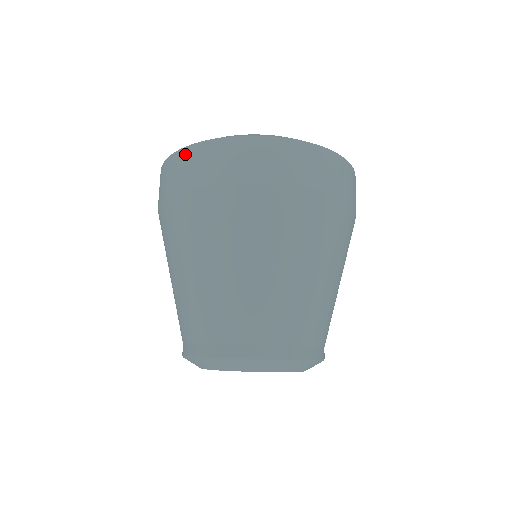
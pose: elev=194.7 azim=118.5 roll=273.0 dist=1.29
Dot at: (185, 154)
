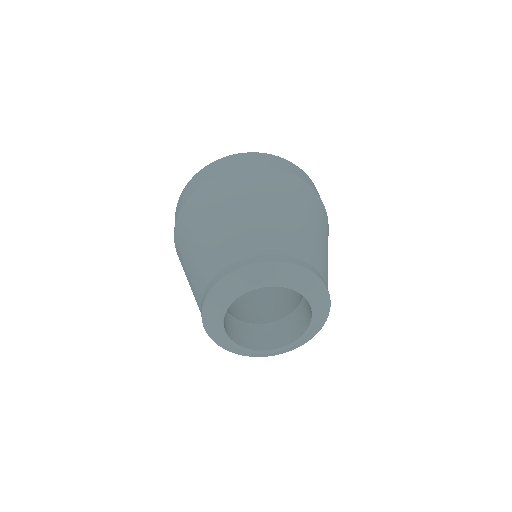
Dot at: (182, 193)
